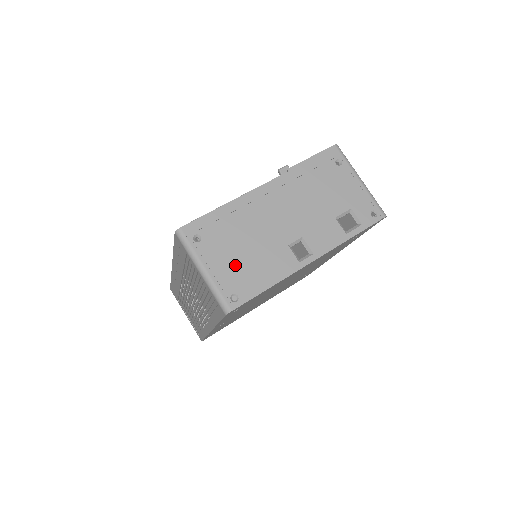
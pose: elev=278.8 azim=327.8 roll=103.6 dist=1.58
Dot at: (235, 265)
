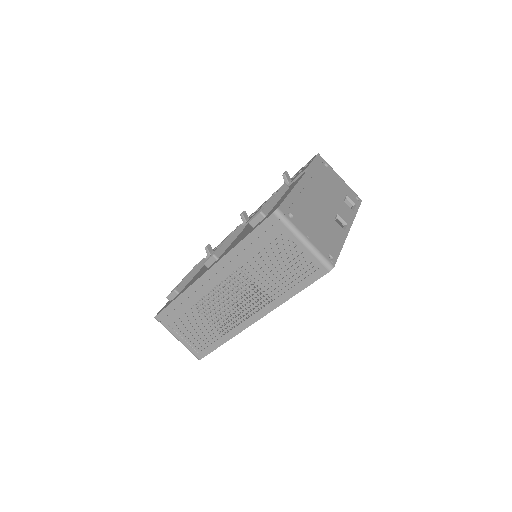
Dot at: (319, 234)
